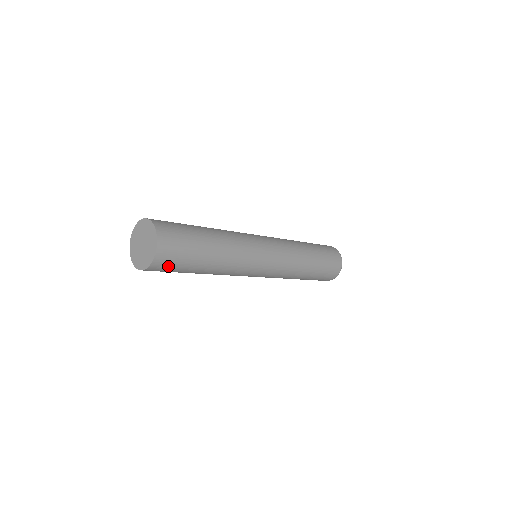
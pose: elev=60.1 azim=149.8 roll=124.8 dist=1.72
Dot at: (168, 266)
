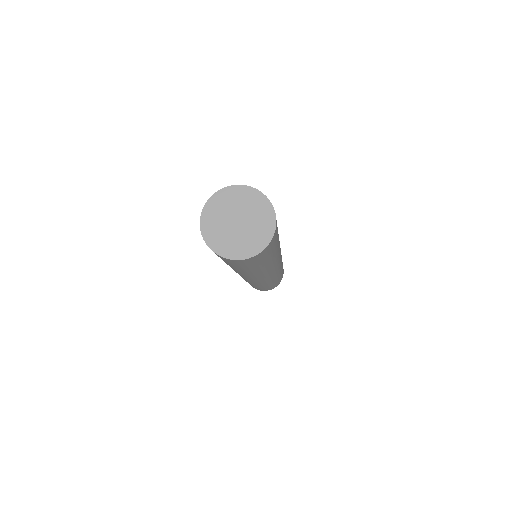
Dot at: (235, 263)
